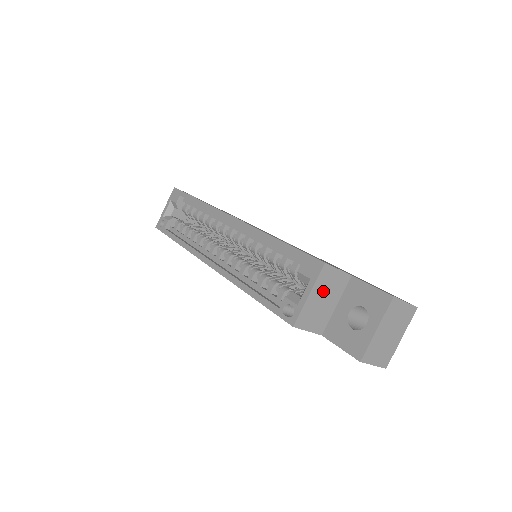
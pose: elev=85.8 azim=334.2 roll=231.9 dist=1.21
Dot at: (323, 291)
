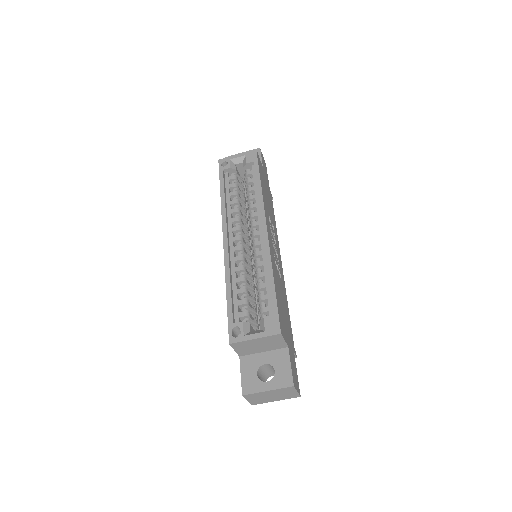
Dot at: (264, 342)
